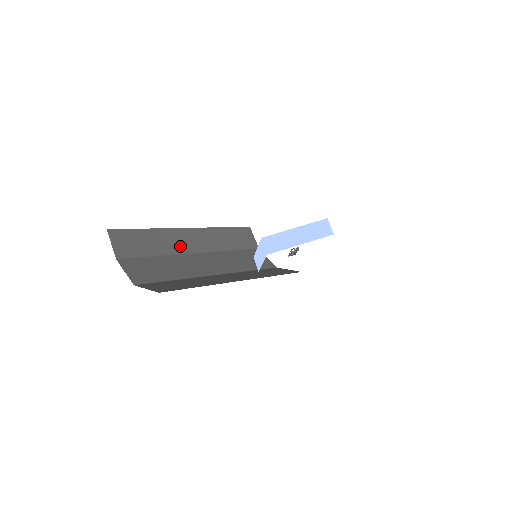
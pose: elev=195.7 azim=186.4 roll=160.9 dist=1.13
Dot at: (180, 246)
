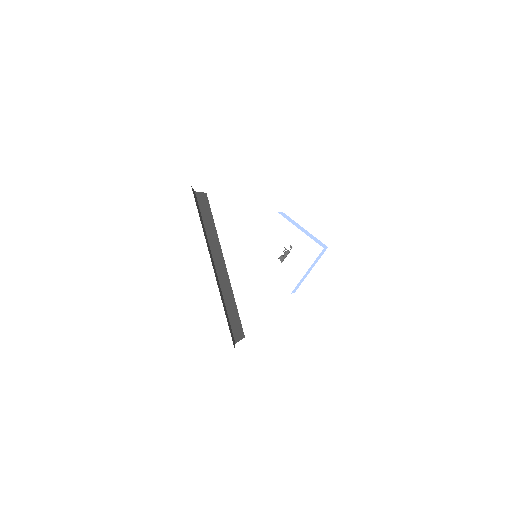
Dot at: (214, 251)
